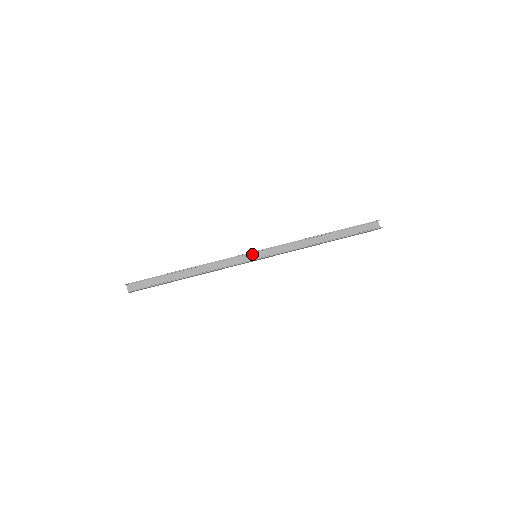
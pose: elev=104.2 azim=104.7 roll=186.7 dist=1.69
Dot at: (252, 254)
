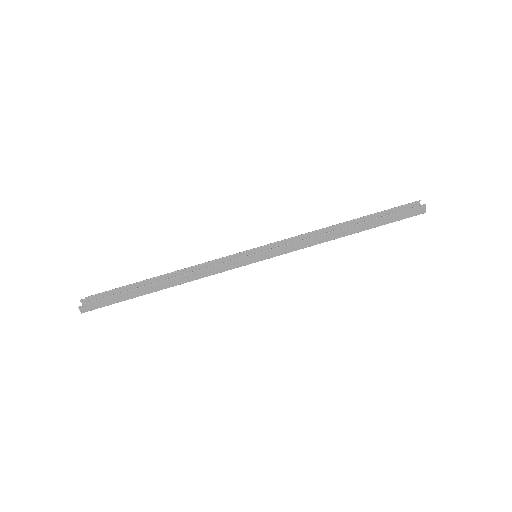
Dot at: occluded
